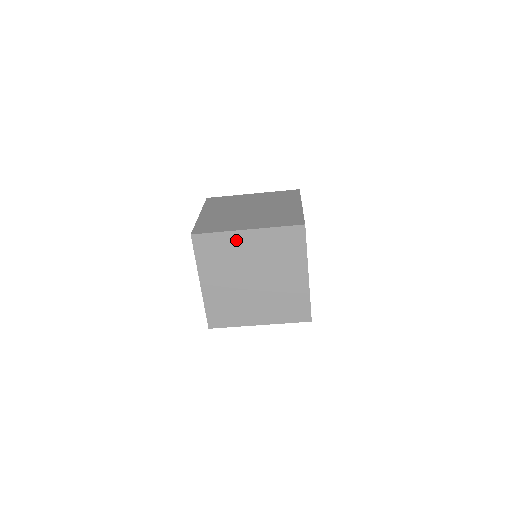
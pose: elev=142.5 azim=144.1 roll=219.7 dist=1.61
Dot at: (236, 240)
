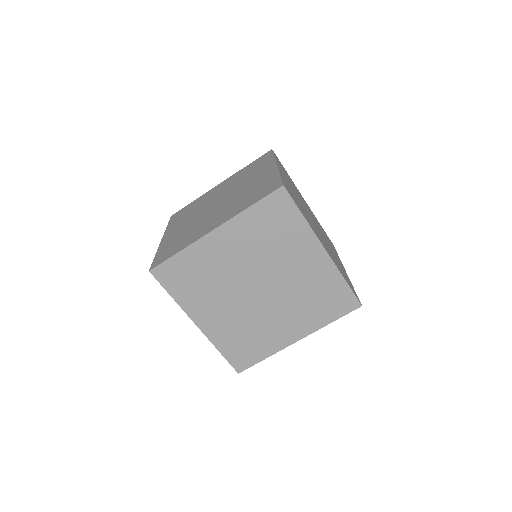
Dot at: (207, 250)
